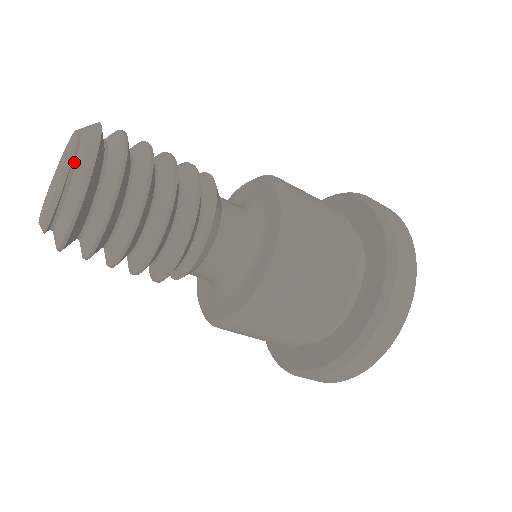
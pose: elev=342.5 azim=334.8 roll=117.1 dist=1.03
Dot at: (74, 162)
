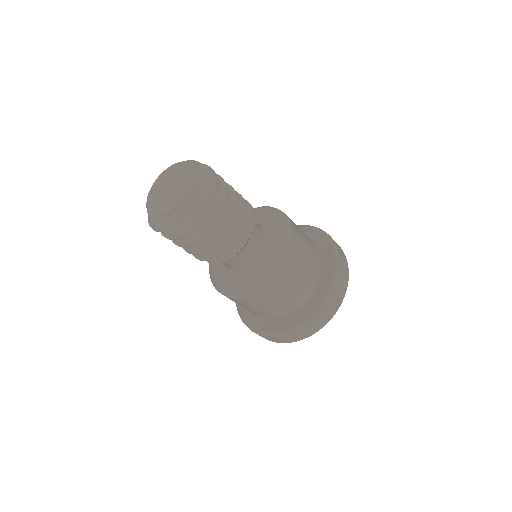
Dot at: (166, 216)
